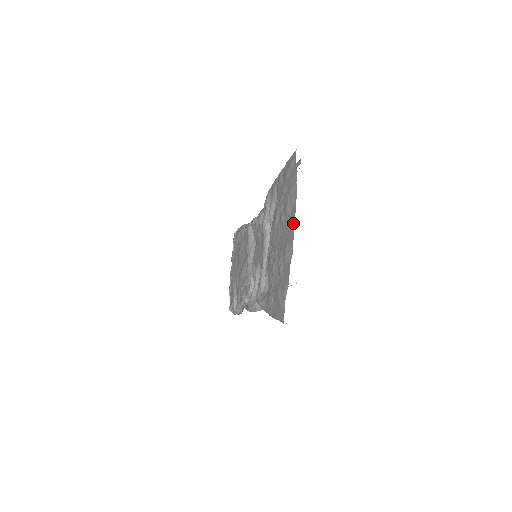
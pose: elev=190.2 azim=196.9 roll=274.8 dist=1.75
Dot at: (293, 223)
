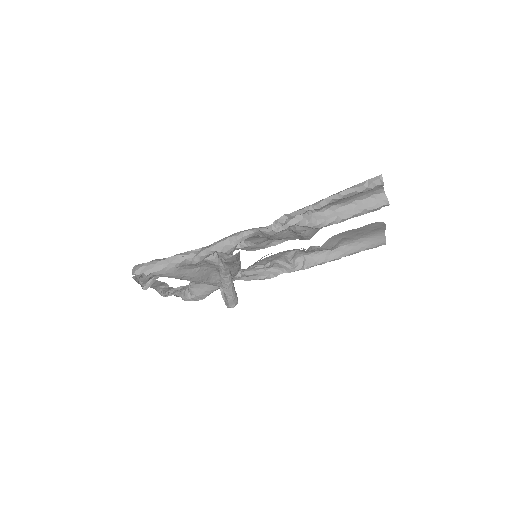
Dot at: occluded
